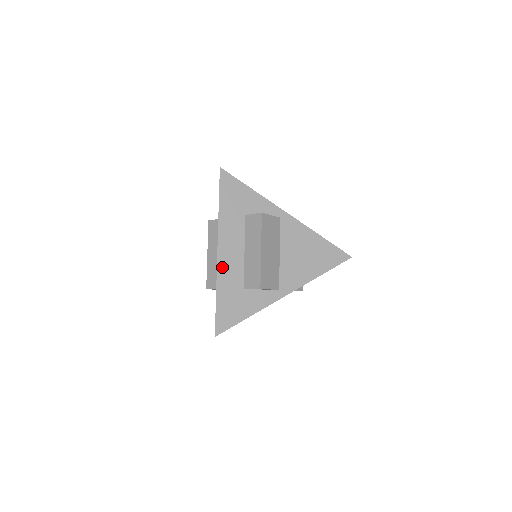
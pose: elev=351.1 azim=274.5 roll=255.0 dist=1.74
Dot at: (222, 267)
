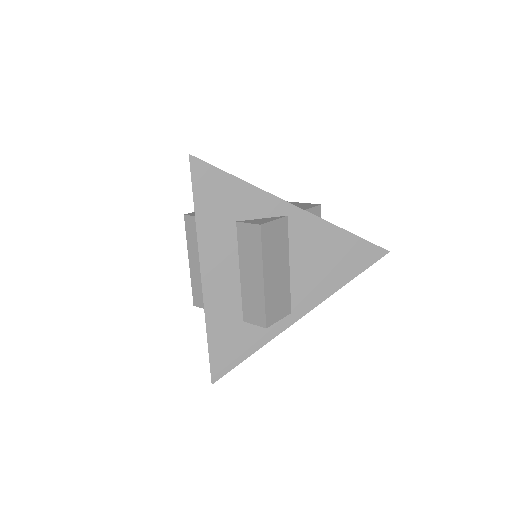
Dot at: (210, 299)
